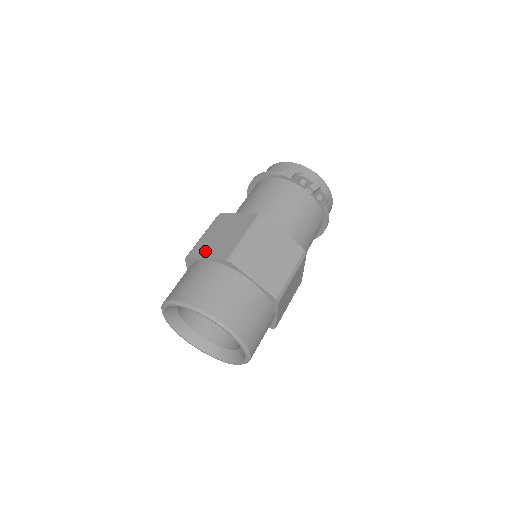
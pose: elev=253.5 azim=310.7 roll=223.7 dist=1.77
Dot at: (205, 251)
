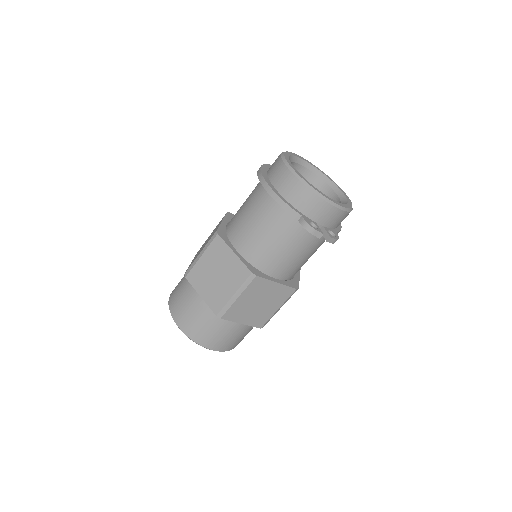
Dot at: (200, 285)
